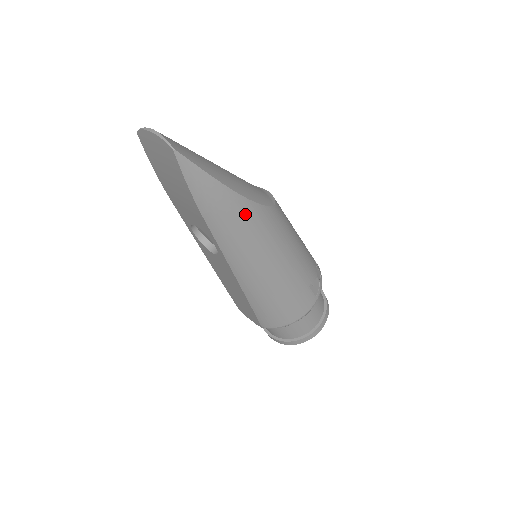
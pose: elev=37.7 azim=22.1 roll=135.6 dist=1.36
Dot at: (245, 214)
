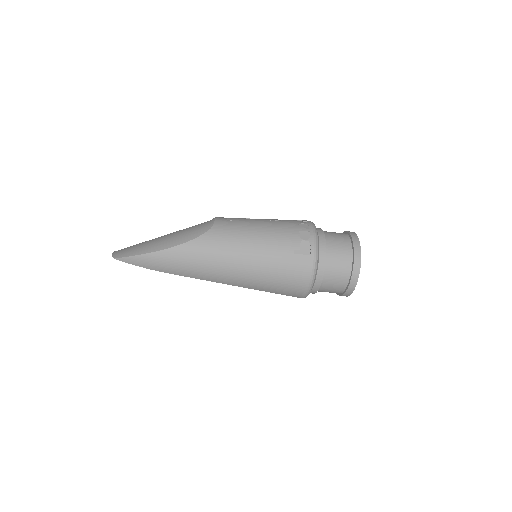
Dot at: (183, 254)
